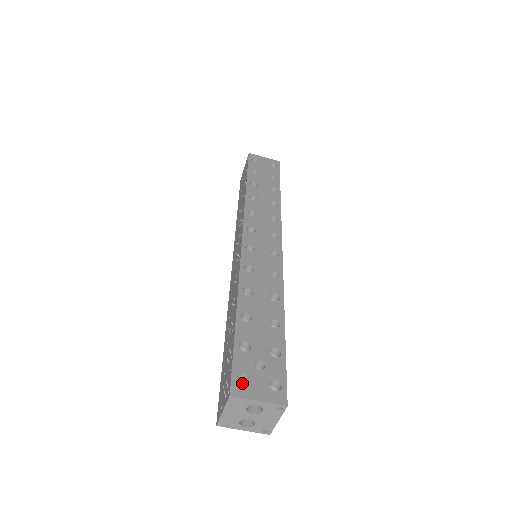
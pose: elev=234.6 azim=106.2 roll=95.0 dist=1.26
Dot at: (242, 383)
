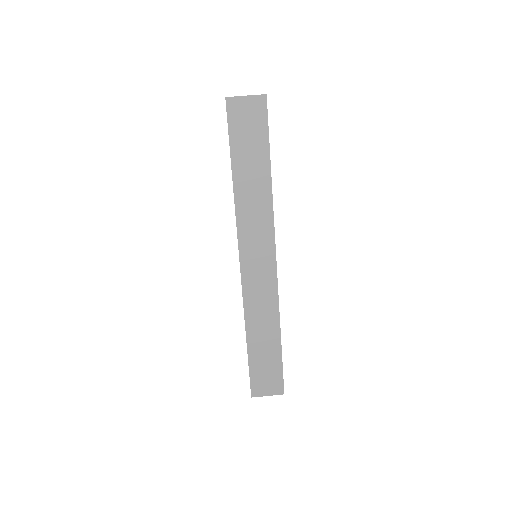
Dot at: occluded
